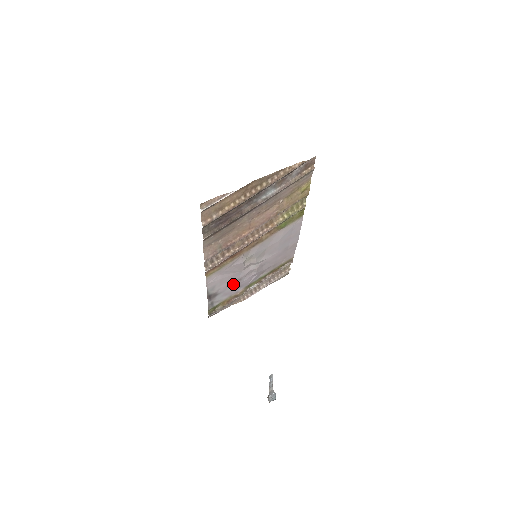
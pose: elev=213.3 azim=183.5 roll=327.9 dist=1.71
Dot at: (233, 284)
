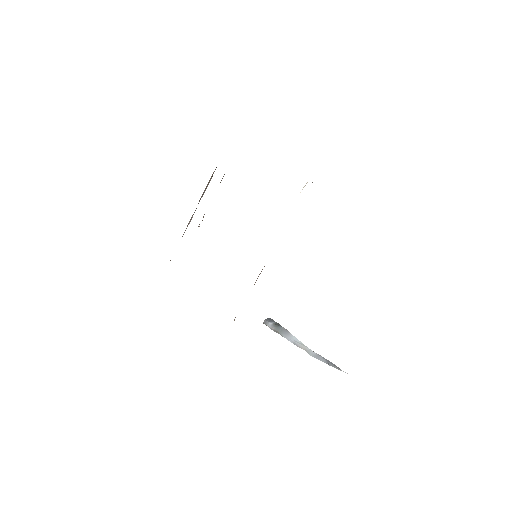
Dot at: occluded
